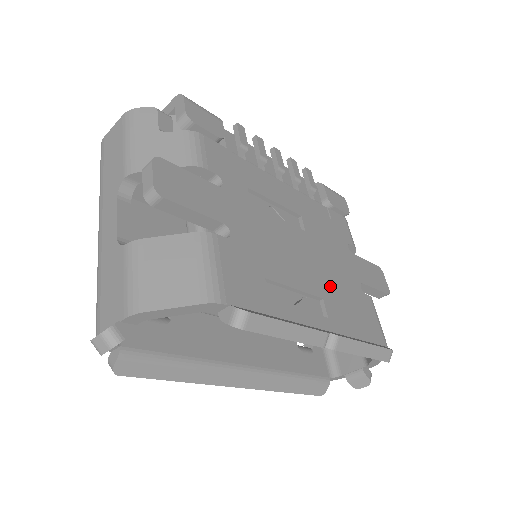
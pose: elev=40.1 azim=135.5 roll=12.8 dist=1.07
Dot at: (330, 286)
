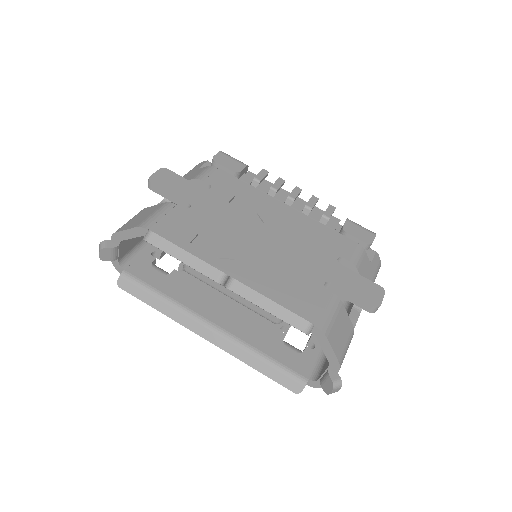
Dot at: (274, 265)
